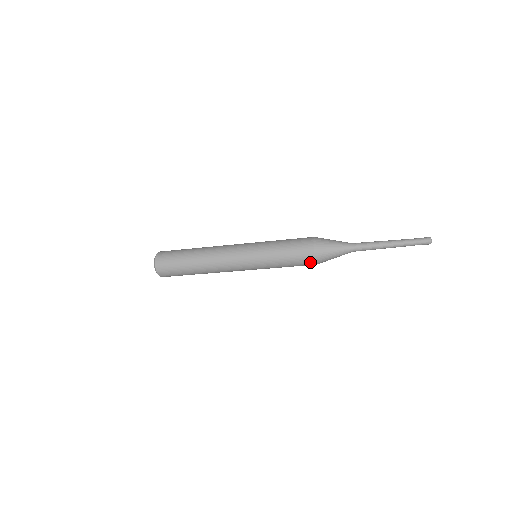
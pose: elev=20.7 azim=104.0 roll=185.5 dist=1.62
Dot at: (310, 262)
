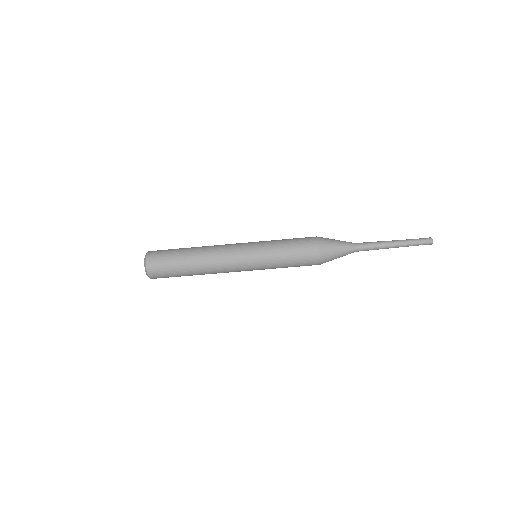
Dot at: (313, 243)
